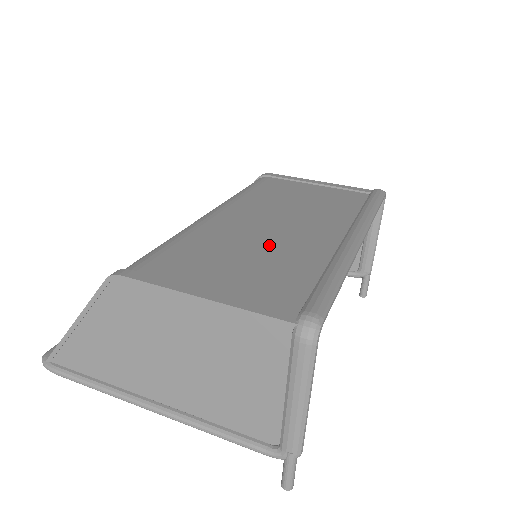
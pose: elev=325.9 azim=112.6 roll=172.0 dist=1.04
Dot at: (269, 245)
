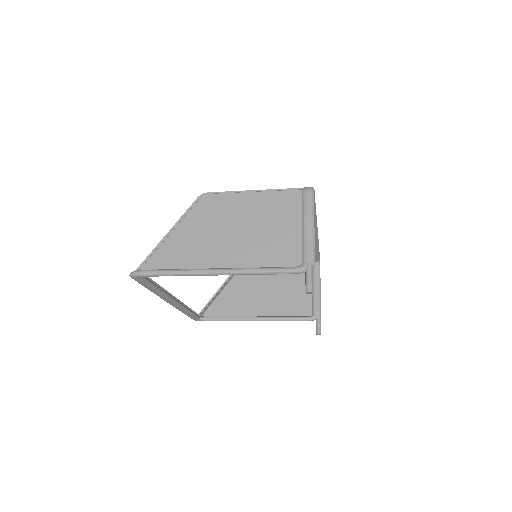
Dot at: occluded
